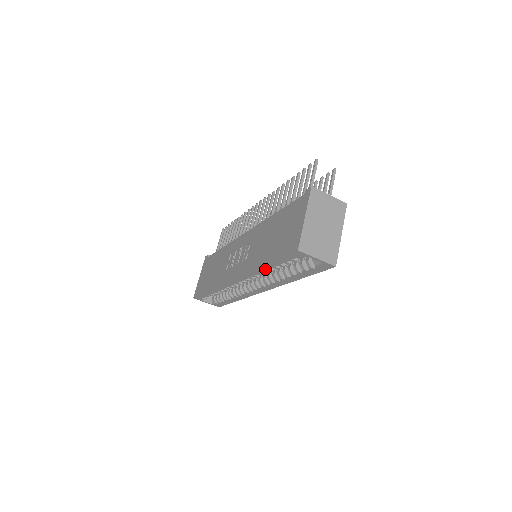
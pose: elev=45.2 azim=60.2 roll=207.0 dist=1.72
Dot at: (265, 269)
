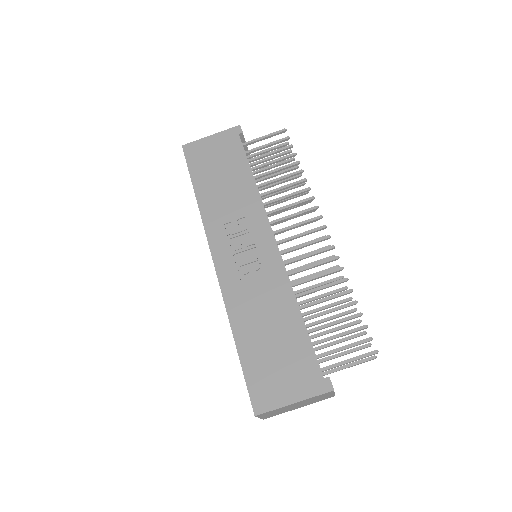
Dot at: (233, 333)
